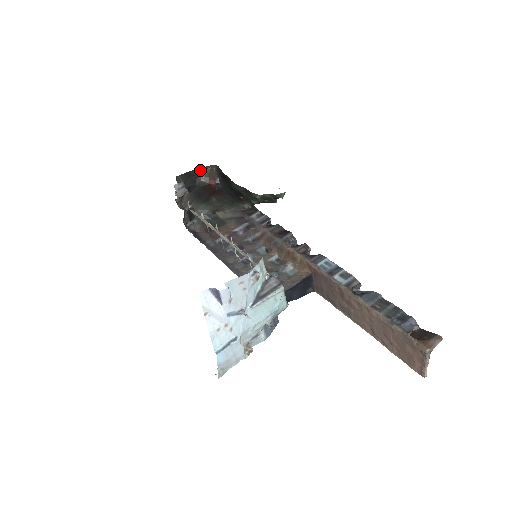
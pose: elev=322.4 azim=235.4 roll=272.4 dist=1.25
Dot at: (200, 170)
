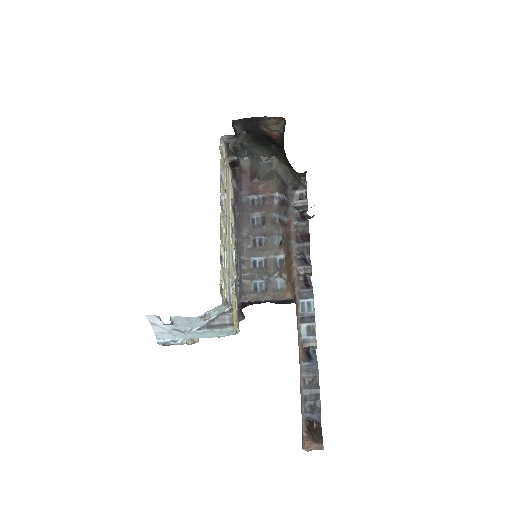
Dot at: (266, 118)
